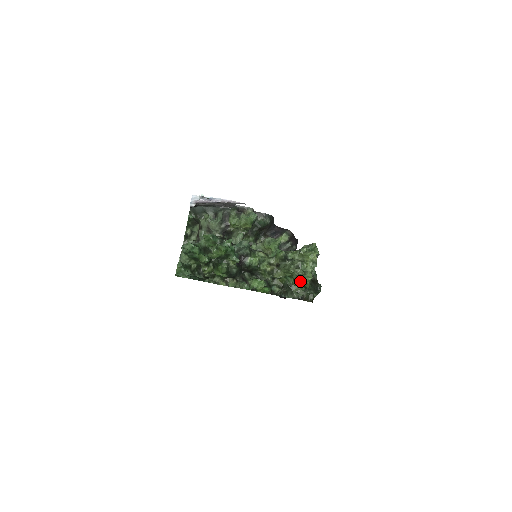
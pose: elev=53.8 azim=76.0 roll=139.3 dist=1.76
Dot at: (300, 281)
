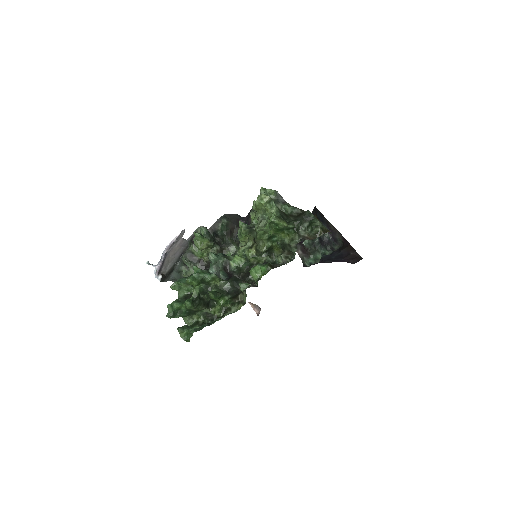
Dot at: (273, 229)
